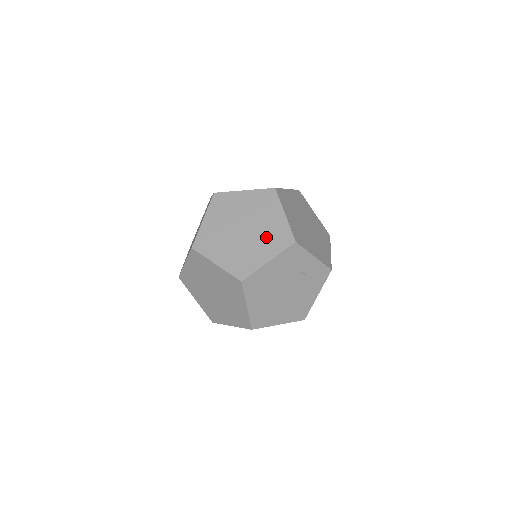
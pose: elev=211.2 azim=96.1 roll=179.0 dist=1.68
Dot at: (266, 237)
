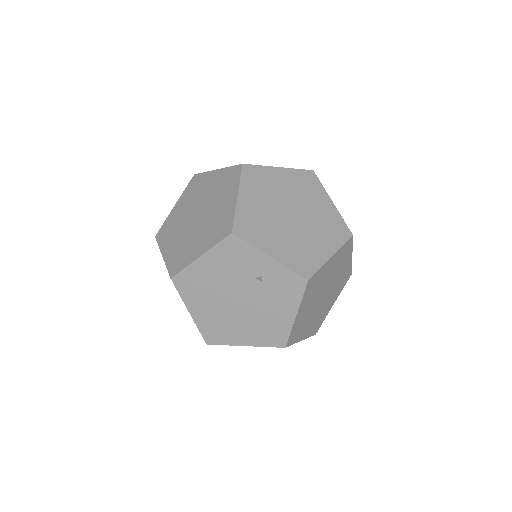
Dot at: (210, 226)
